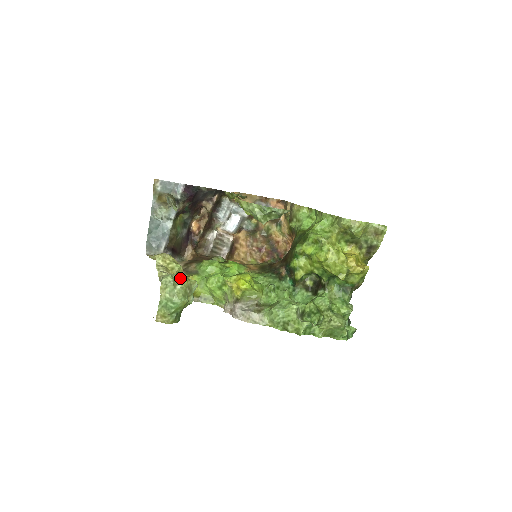
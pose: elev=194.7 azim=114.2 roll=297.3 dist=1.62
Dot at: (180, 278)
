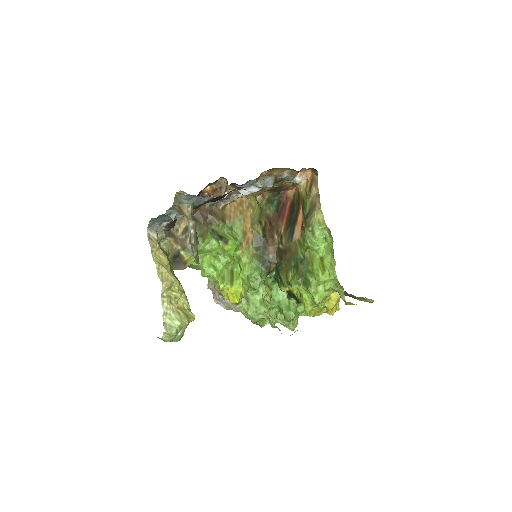
Dot at: (182, 326)
